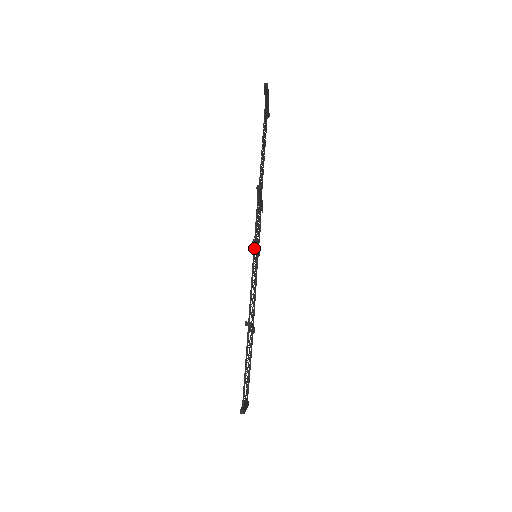
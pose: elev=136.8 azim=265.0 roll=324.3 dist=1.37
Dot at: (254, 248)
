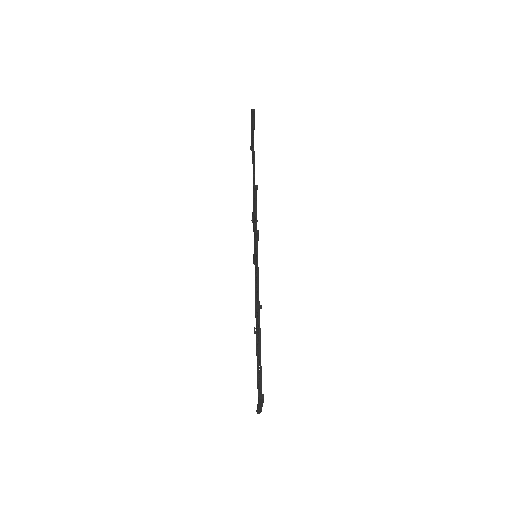
Dot at: (256, 239)
